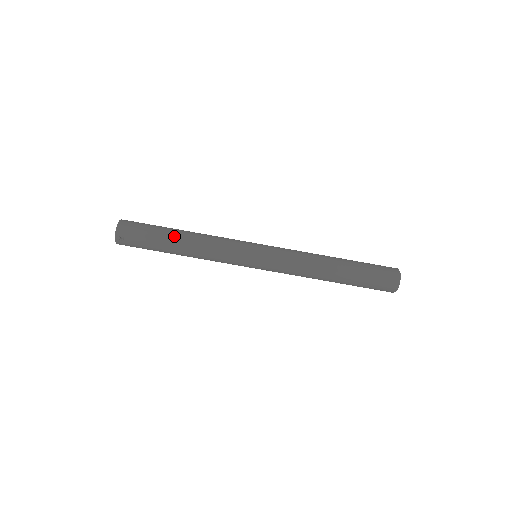
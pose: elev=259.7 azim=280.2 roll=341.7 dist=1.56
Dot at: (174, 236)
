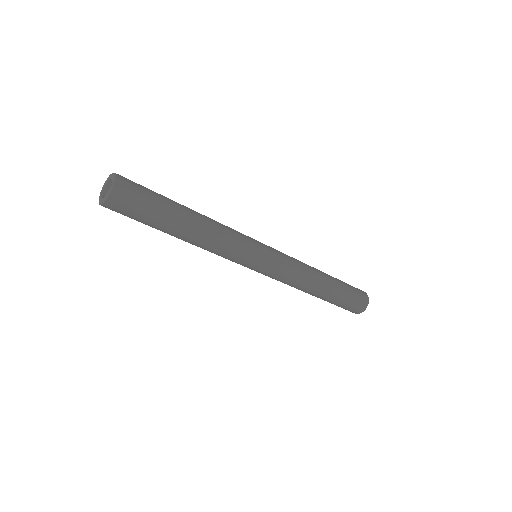
Dot at: (180, 224)
